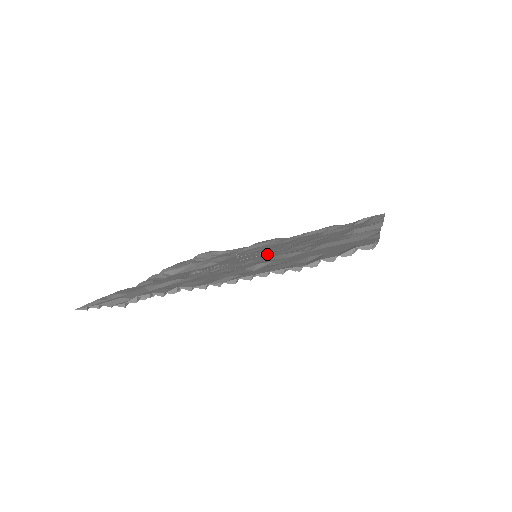
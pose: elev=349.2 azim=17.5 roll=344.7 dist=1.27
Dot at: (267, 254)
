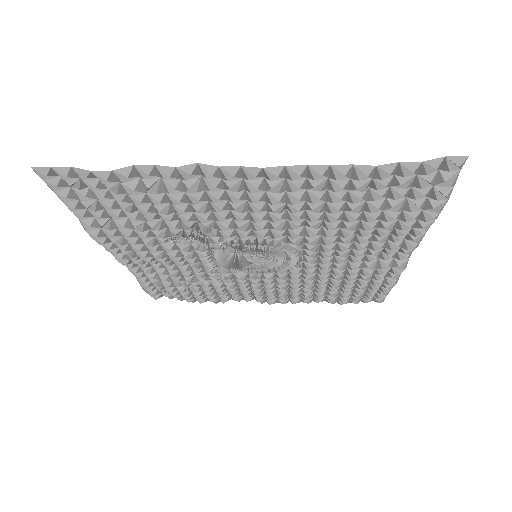
Dot at: (274, 249)
